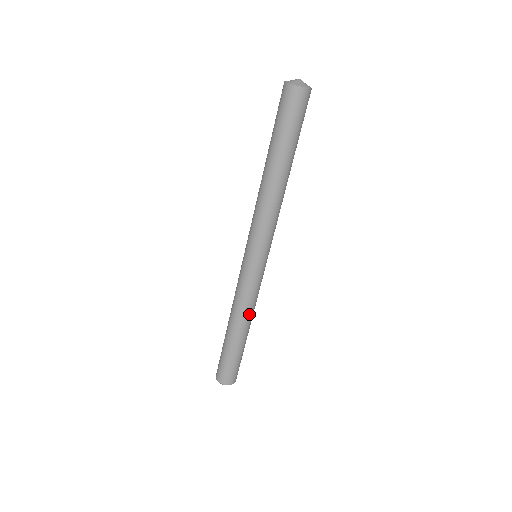
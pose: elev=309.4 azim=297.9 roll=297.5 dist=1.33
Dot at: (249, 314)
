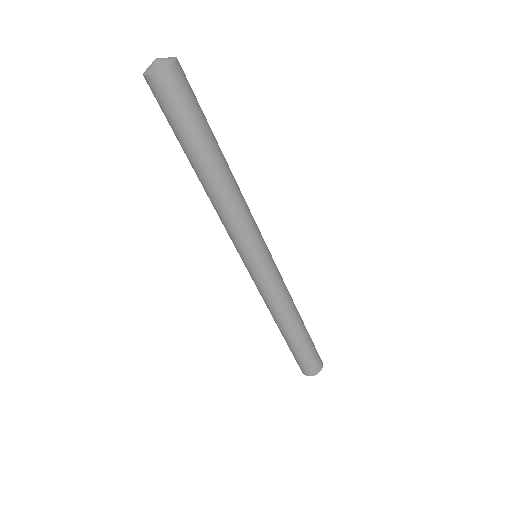
Dot at: (281, 314)
